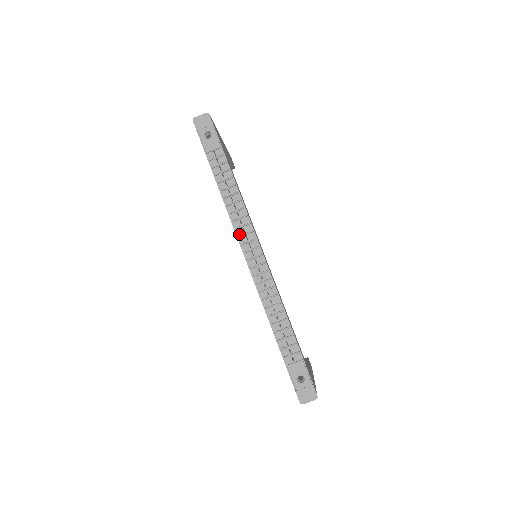
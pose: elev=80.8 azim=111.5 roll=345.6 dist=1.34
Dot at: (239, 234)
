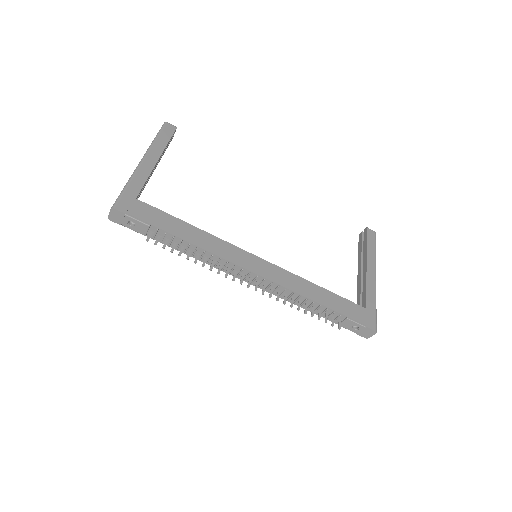
Dot at: occluded
